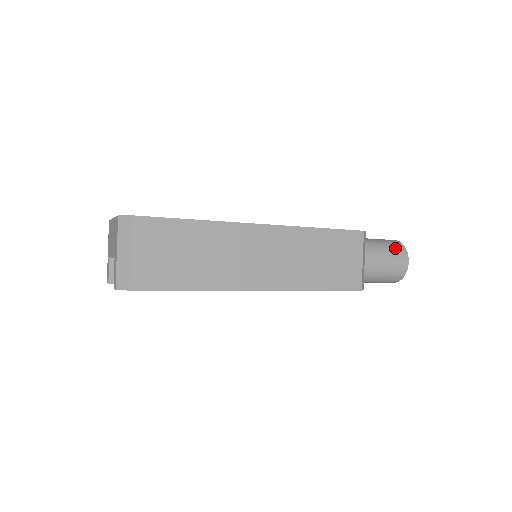
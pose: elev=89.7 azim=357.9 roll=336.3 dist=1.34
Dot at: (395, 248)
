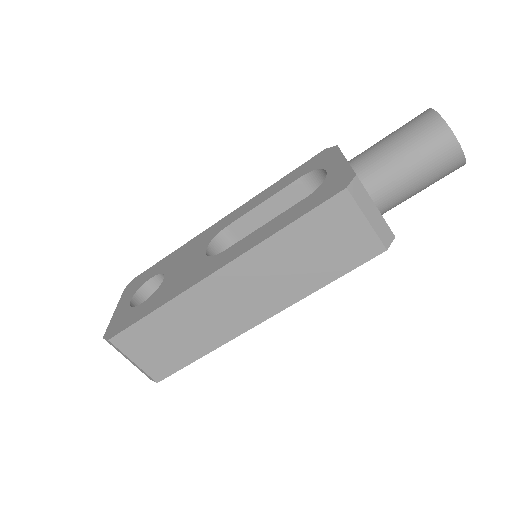
Dot at: (428, 140)
